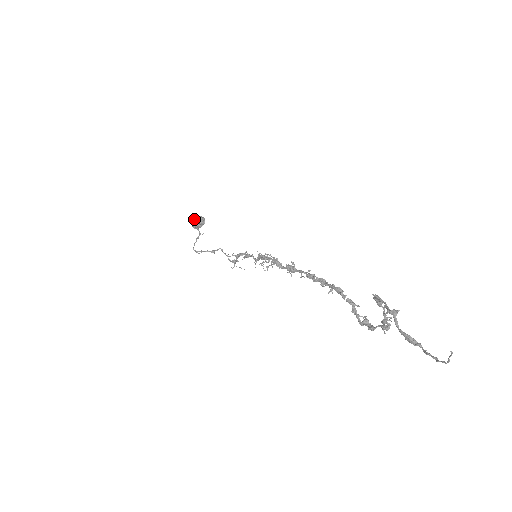
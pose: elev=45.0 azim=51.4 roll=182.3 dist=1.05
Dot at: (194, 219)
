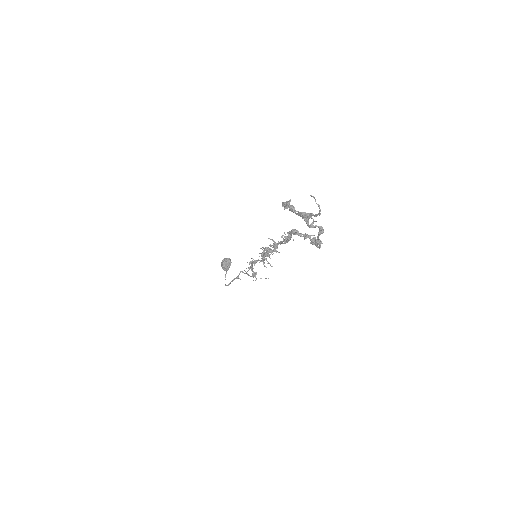
Dot at: (221, 263)
